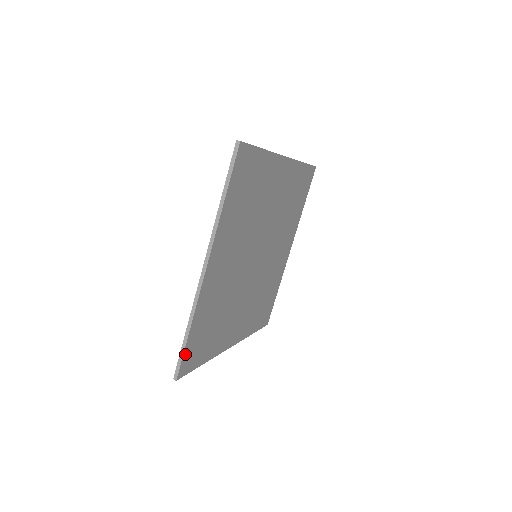
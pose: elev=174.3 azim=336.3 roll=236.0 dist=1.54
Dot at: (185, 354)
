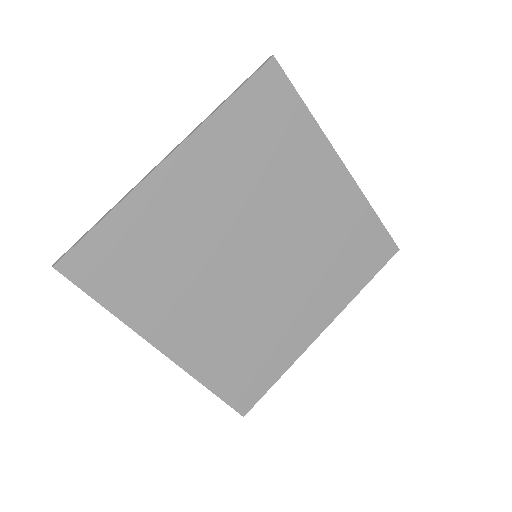
Dot at: (85, 244)
